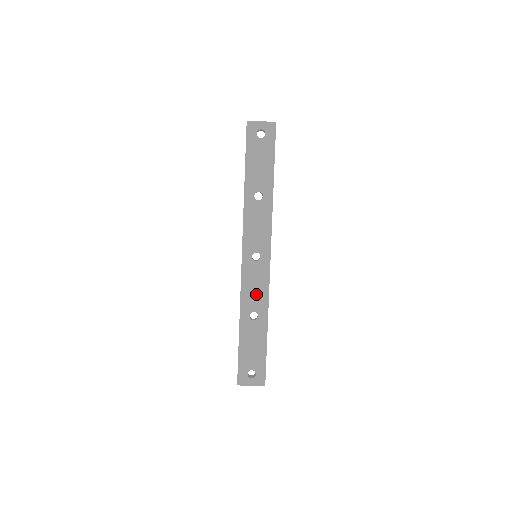
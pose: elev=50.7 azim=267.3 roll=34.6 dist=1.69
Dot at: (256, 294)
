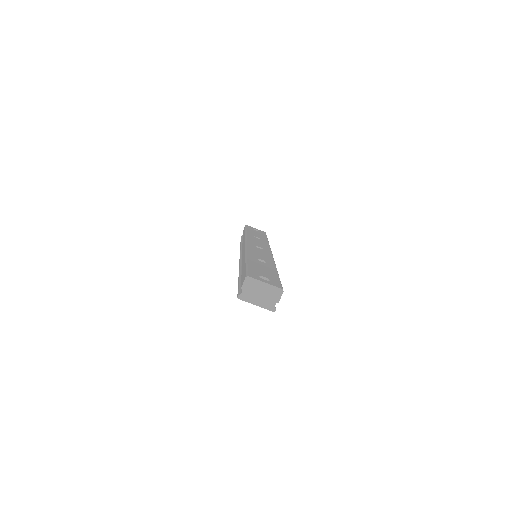
Dot at: (262, 256)
